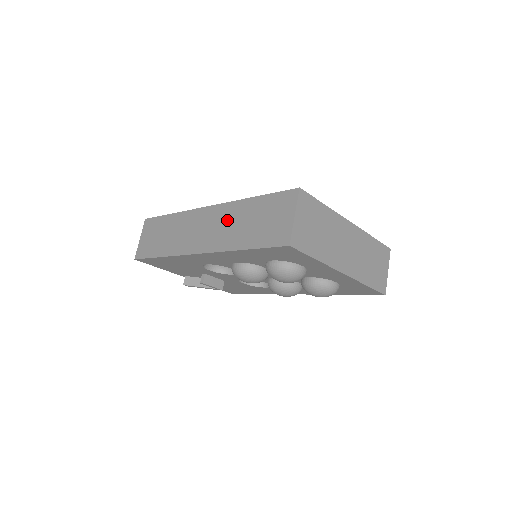
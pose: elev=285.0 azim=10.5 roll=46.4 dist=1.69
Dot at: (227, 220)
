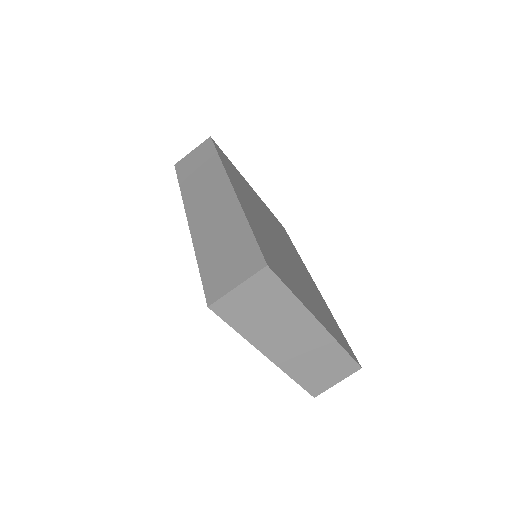
Dot at: (222, 218)
